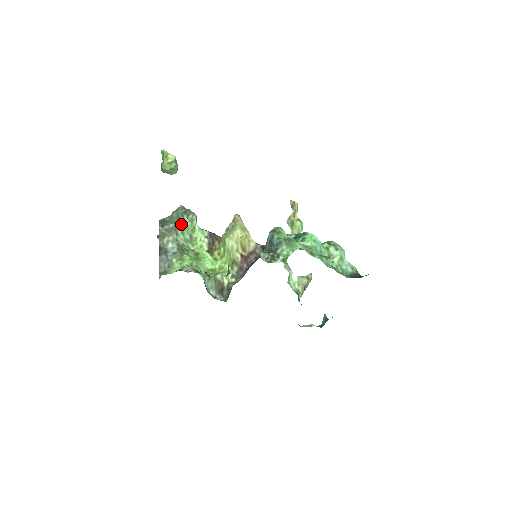
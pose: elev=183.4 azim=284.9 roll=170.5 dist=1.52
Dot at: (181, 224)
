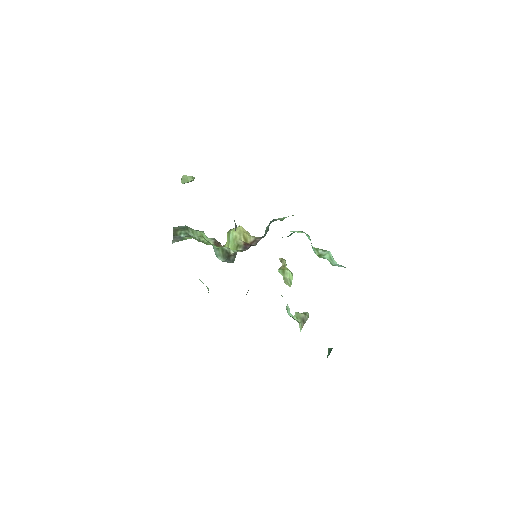
Dot at: occluded
